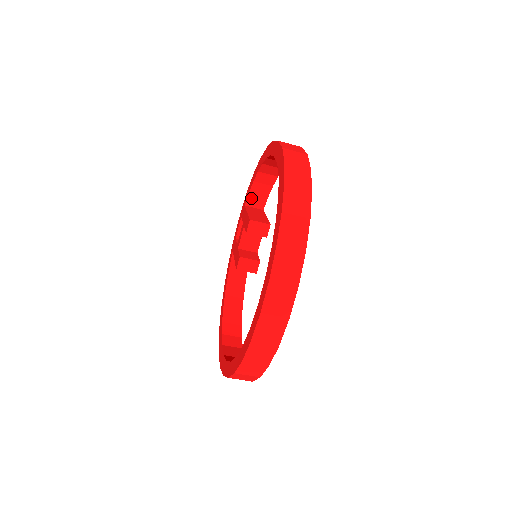
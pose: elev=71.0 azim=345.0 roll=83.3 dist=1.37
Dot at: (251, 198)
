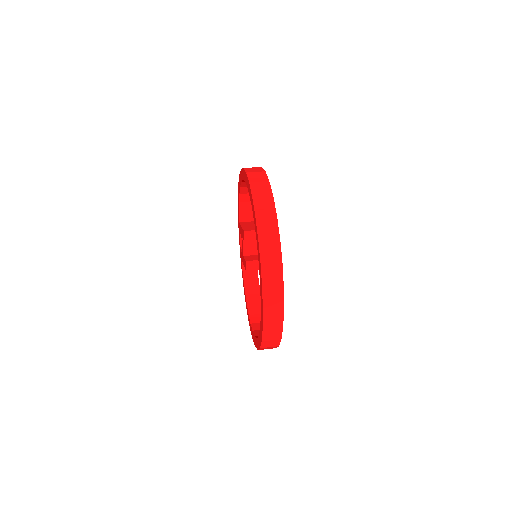
Dot at: (242, 215)
